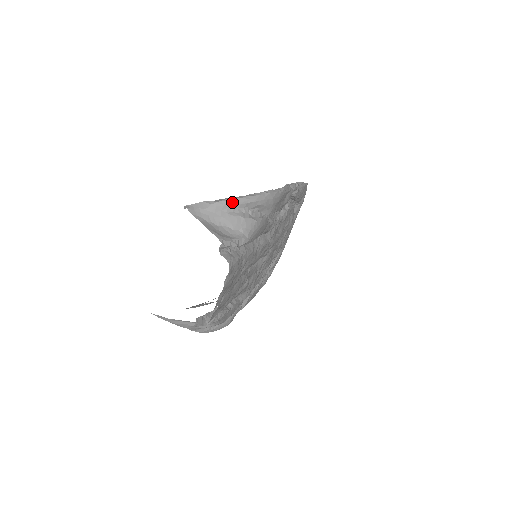
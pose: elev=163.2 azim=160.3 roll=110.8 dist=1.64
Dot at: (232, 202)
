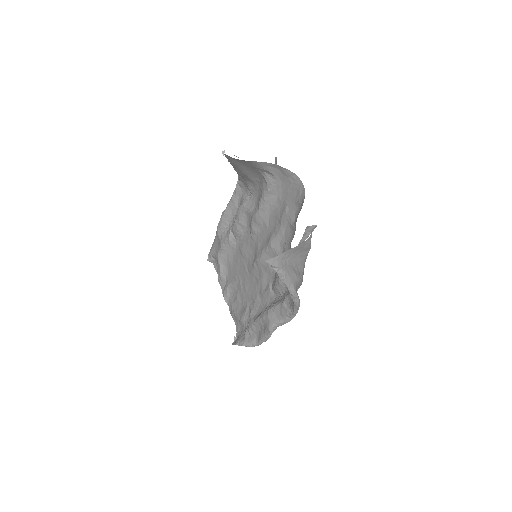
Dot at: occluded
